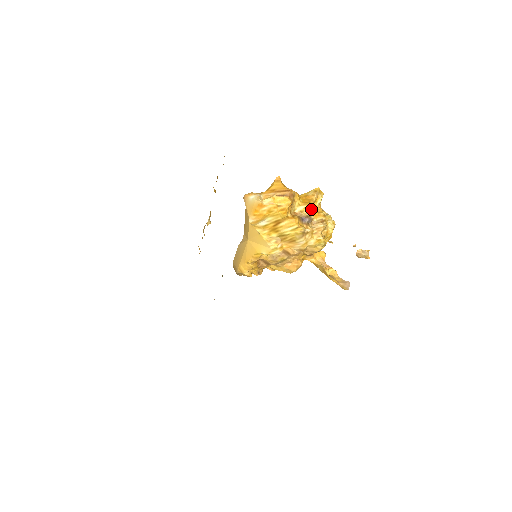
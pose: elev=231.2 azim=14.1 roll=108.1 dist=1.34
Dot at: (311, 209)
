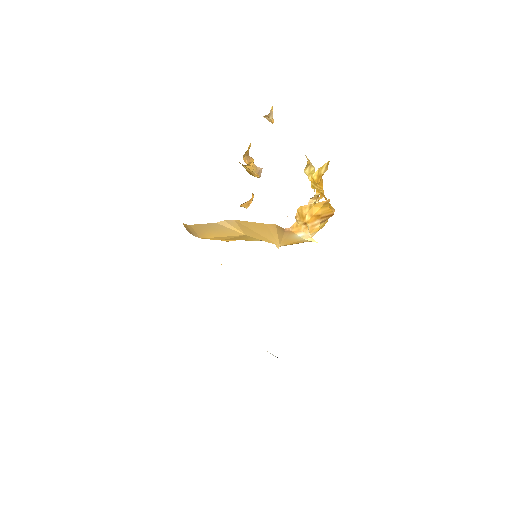
Dot at: occluded
